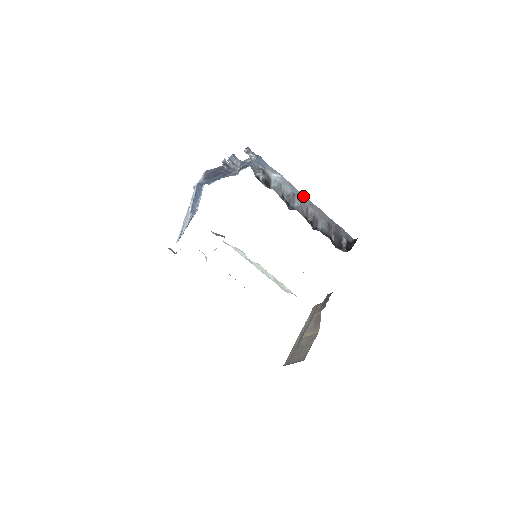
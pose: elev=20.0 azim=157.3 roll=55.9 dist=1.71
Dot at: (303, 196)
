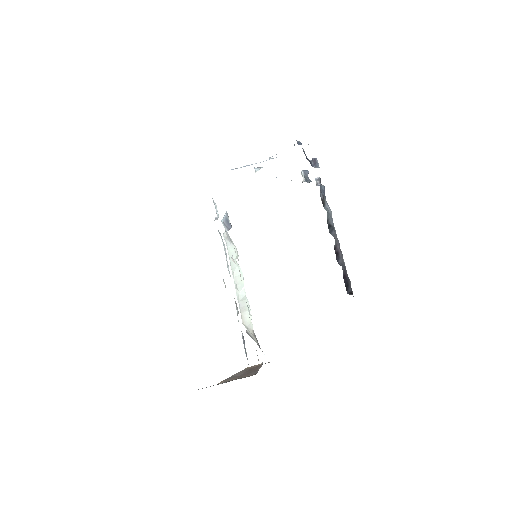
Dot at: occluded
